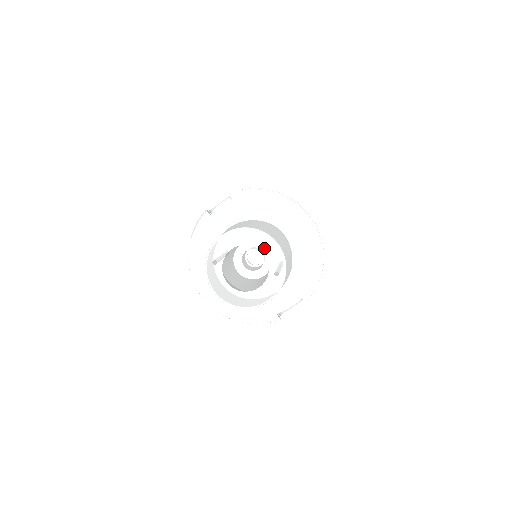
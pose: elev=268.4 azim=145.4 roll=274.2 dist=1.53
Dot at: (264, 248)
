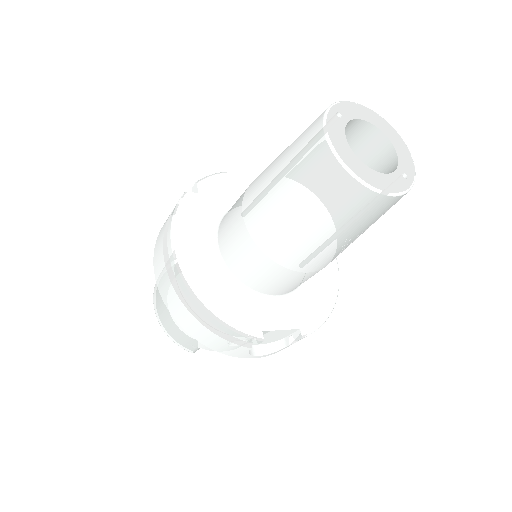
Dot at: (396, 145)
